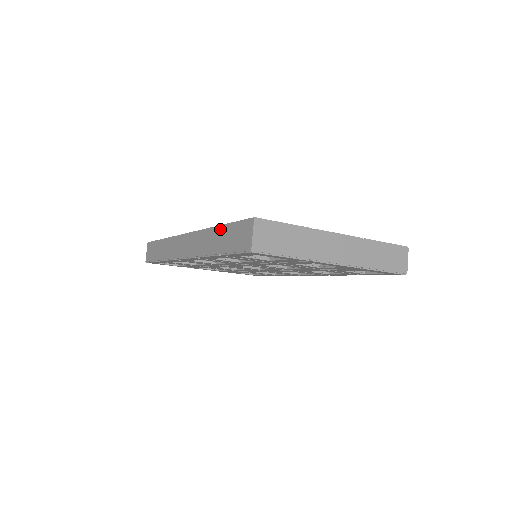
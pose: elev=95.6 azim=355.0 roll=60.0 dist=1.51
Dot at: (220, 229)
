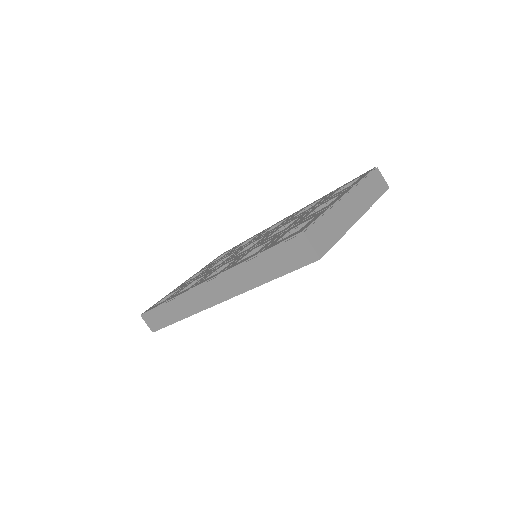
Dot at: (257, 259)
